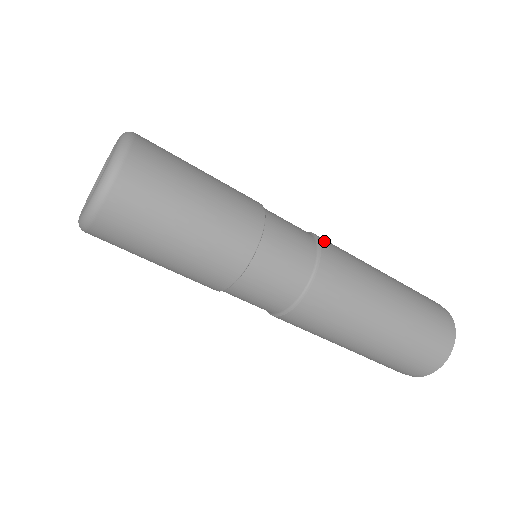
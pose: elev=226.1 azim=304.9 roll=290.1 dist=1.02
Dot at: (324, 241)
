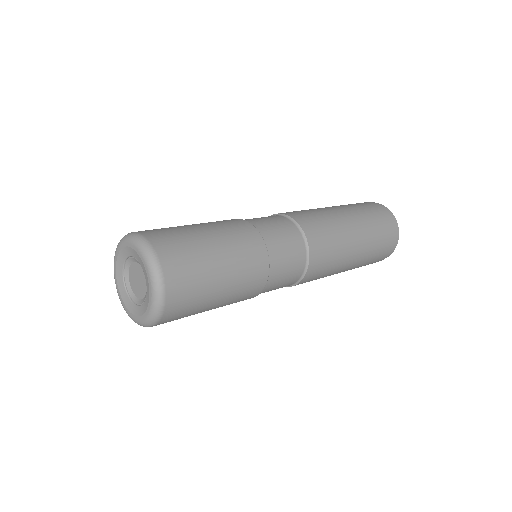
Dot at: (309, 274)
